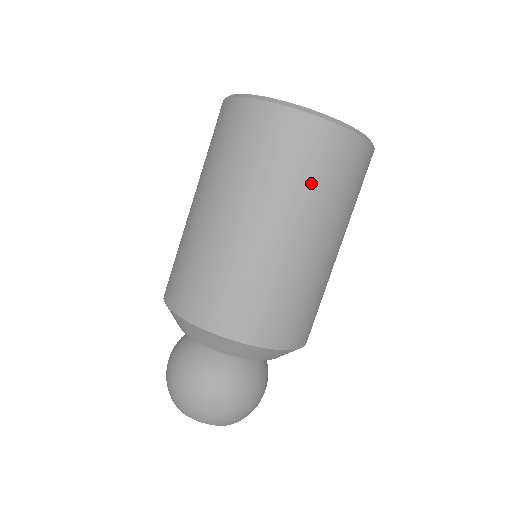
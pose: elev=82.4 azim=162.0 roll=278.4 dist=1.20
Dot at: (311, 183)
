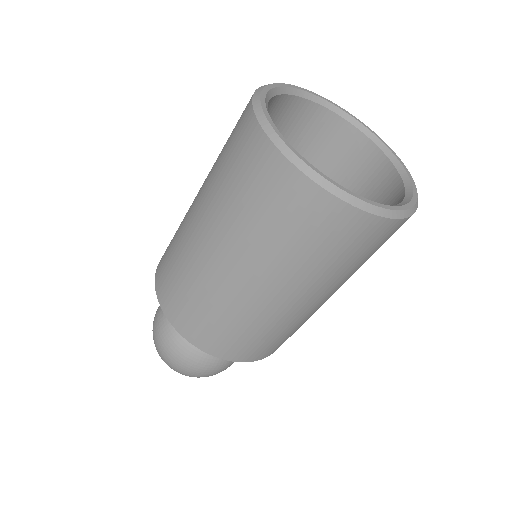
Dot at: occluded
